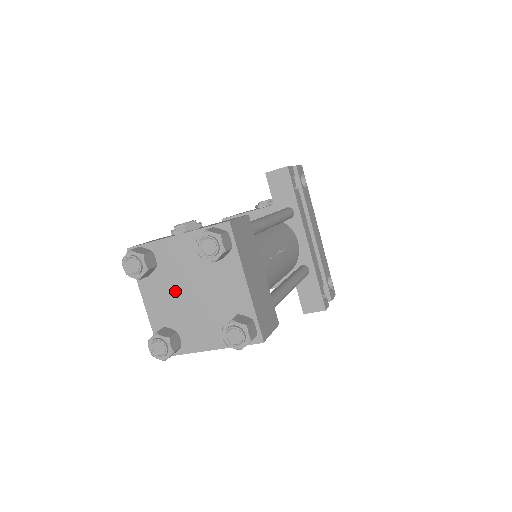
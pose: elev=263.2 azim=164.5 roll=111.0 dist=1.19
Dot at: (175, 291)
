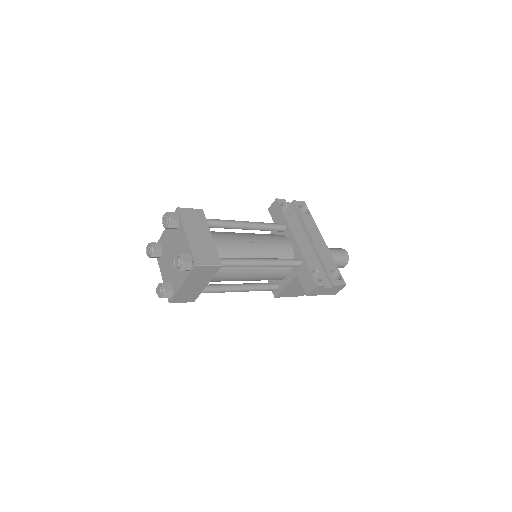
Dot at: (168, 259)
